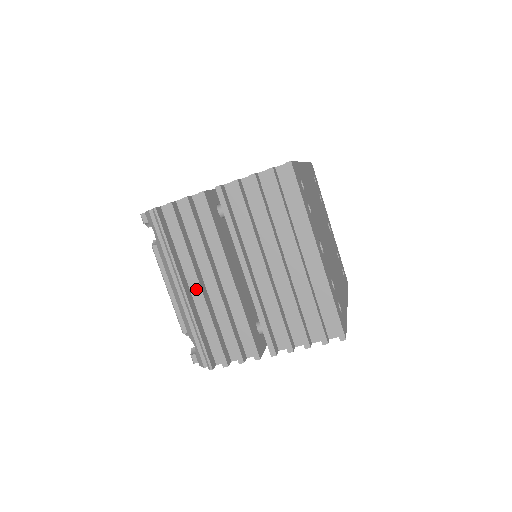
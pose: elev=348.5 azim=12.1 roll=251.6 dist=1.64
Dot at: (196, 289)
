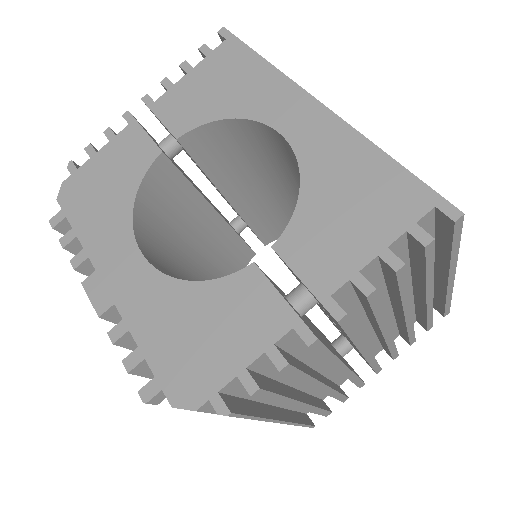
Dot at: (300, 409)
